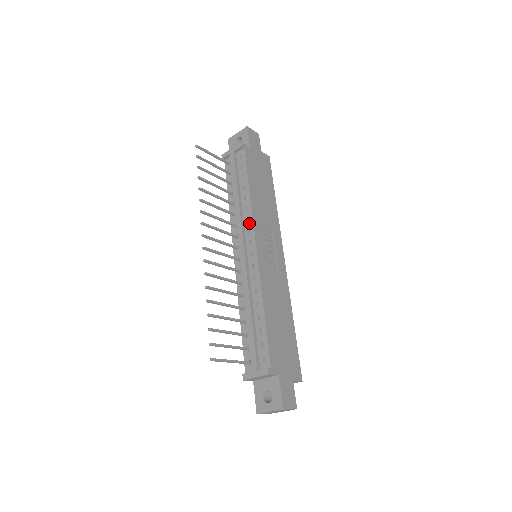
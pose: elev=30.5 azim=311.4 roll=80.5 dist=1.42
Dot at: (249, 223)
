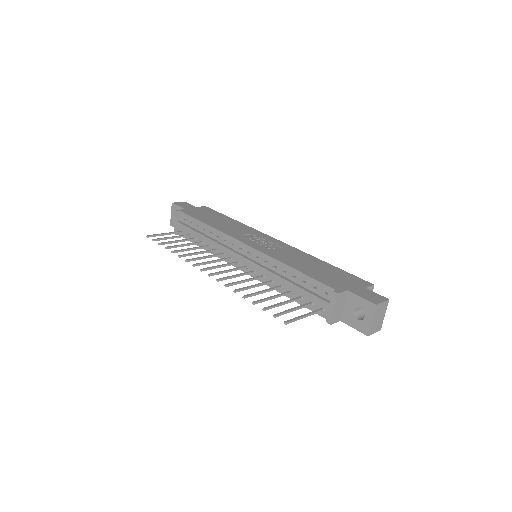
Dot at: (227, 240)
